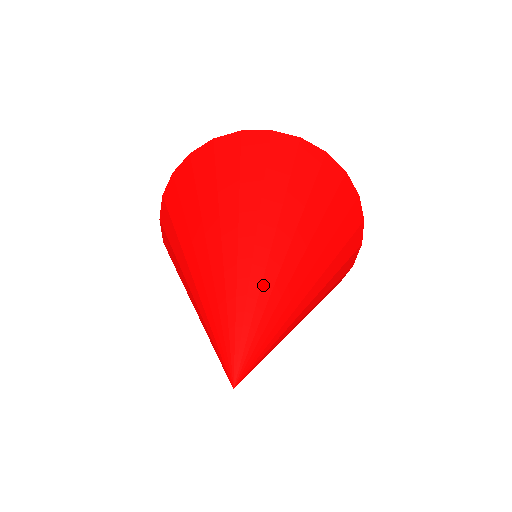
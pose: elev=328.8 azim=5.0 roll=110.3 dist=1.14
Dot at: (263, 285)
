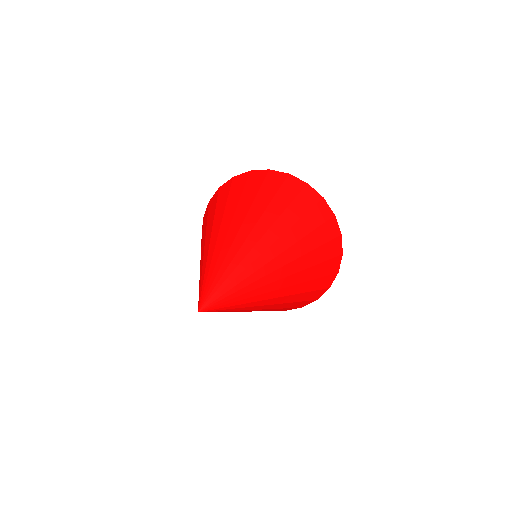
Dot at: (252, 275)
